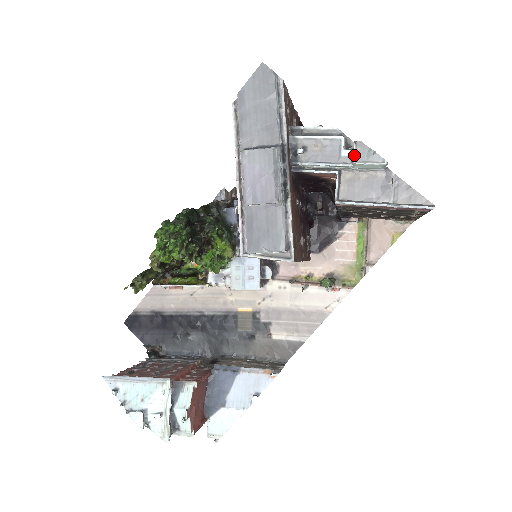
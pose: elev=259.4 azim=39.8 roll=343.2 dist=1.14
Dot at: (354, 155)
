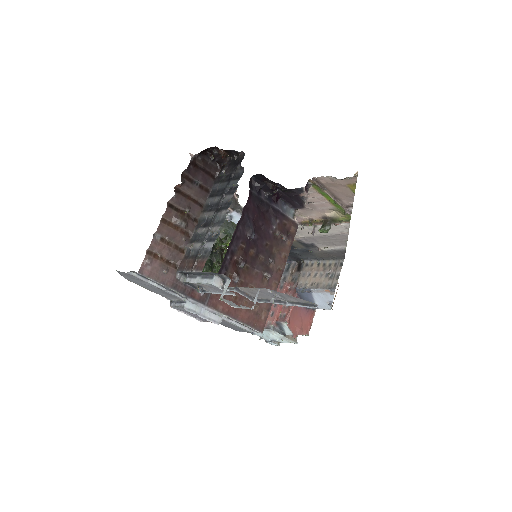
Dot at: (229, 304)
